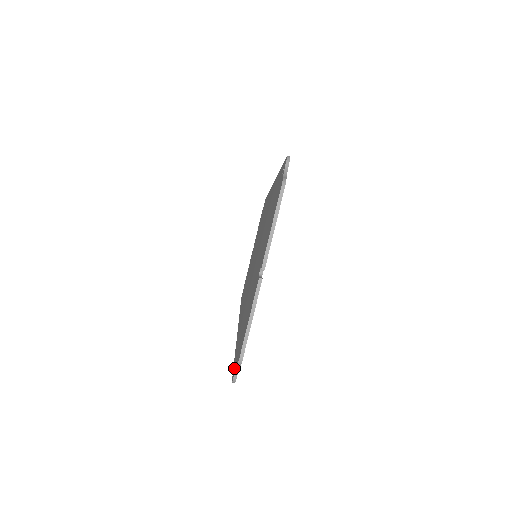
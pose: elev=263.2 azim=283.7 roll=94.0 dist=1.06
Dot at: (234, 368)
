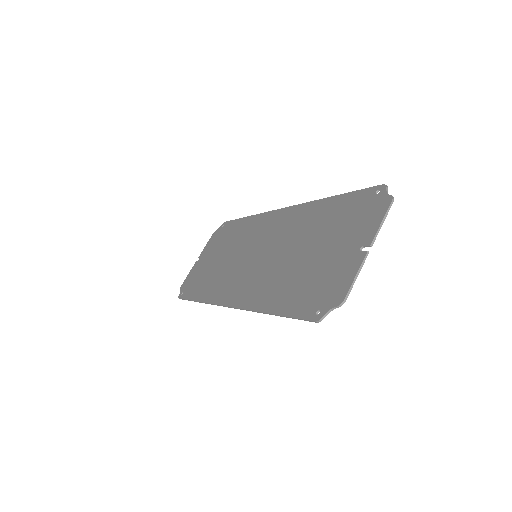
Dot at: (312, 314)
